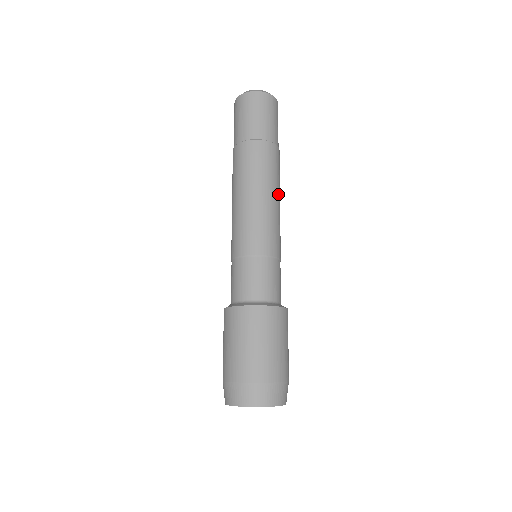
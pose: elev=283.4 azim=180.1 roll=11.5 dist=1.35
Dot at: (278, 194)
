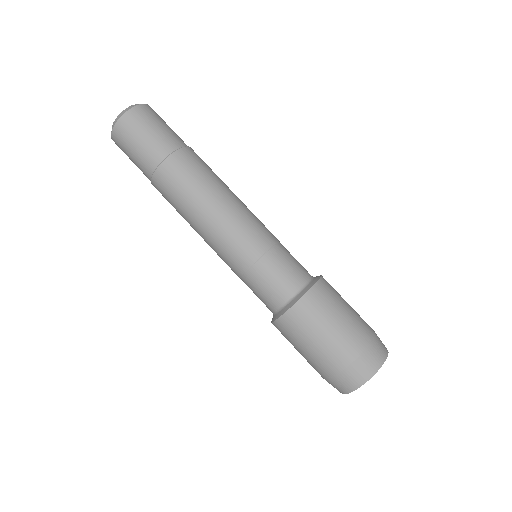
Dot at: (228, 188)
